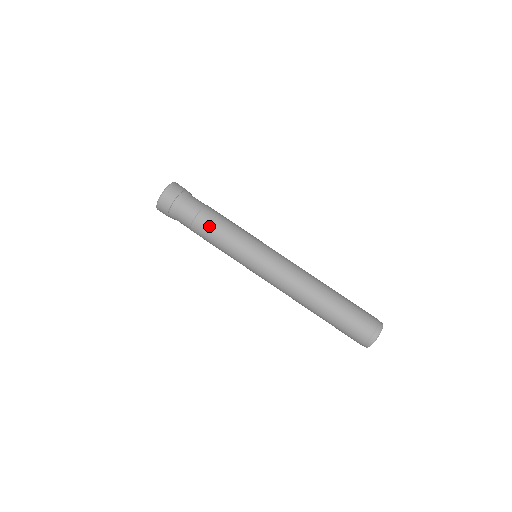
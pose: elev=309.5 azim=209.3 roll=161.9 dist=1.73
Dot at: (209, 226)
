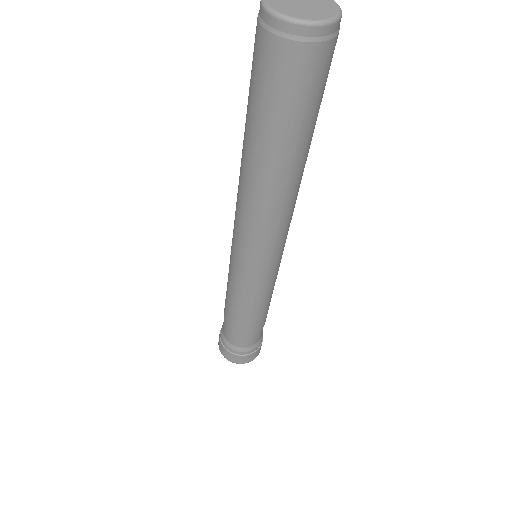
Dot at: occluded
